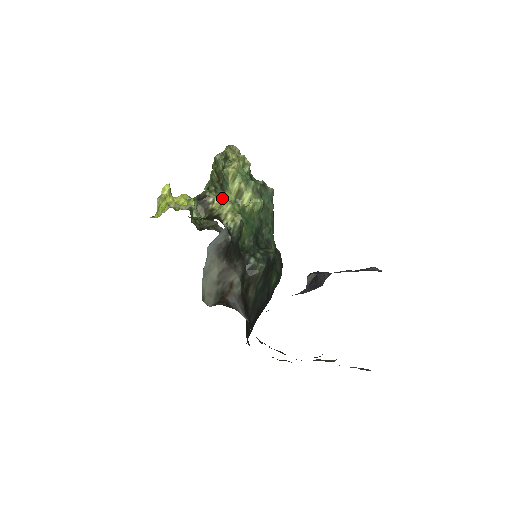
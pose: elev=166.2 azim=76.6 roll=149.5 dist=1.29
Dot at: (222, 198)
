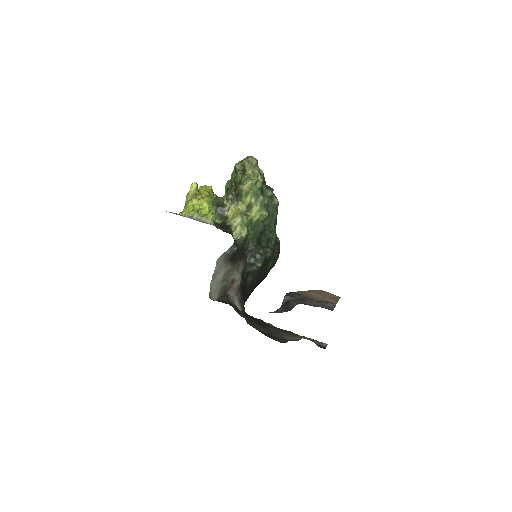
Dot at: (236, 207)
